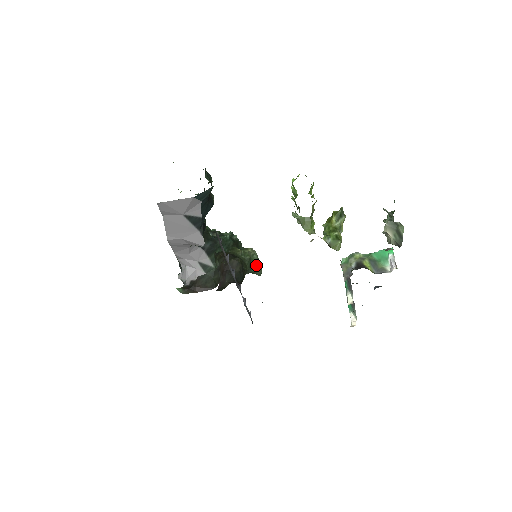
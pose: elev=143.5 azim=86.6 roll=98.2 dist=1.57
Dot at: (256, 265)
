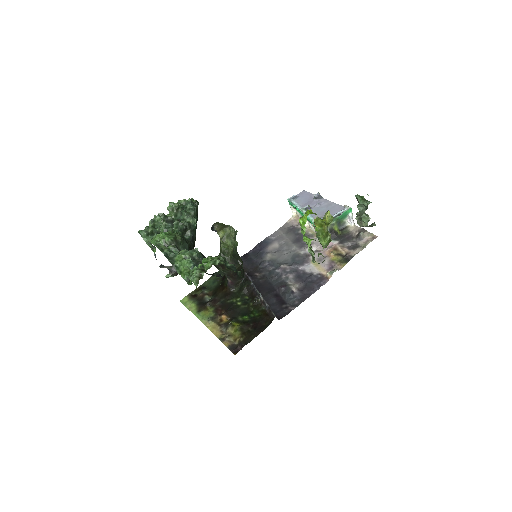
Dot at: occluded
